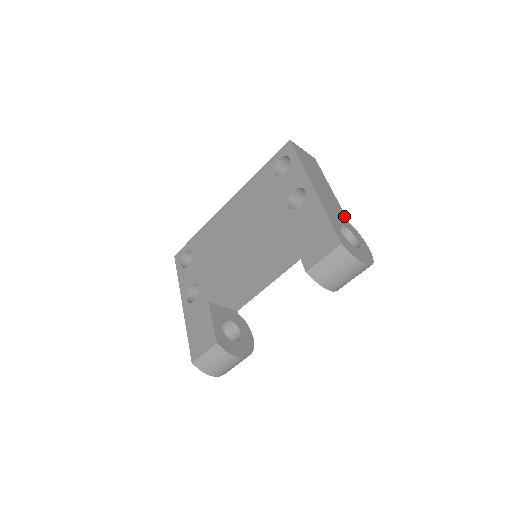
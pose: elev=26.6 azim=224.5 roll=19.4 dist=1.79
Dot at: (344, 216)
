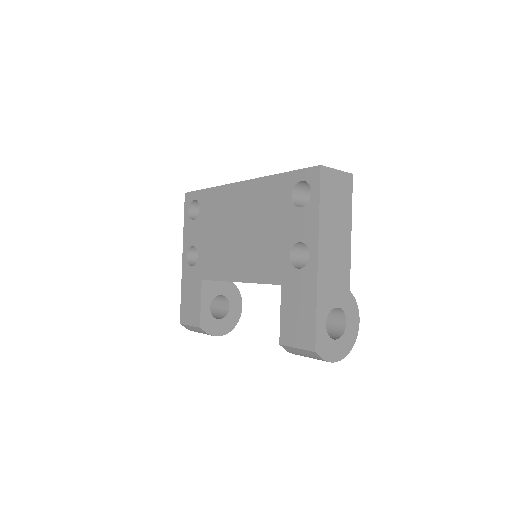
Dot at: (347, 284)
